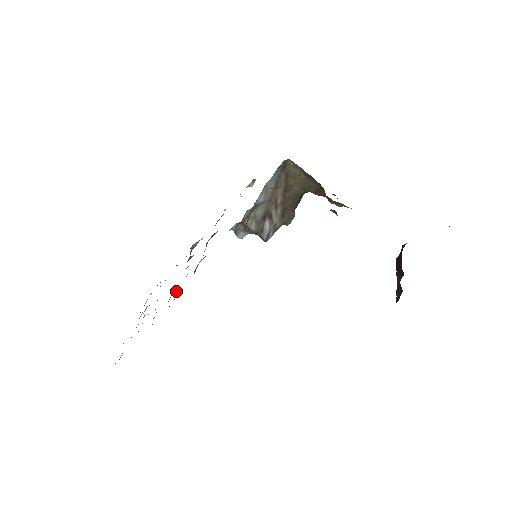
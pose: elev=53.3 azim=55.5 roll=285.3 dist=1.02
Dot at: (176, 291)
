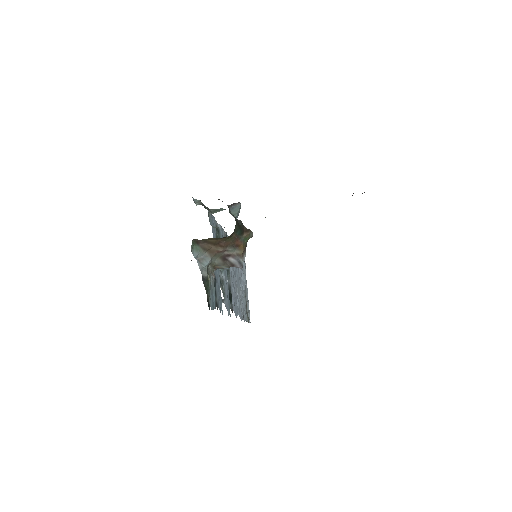
Dot at: (230, 299)
